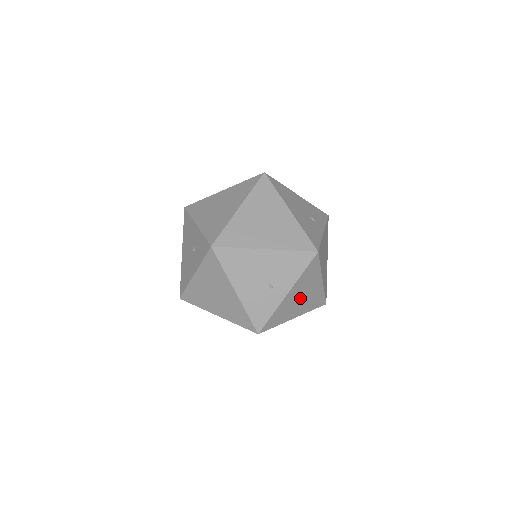
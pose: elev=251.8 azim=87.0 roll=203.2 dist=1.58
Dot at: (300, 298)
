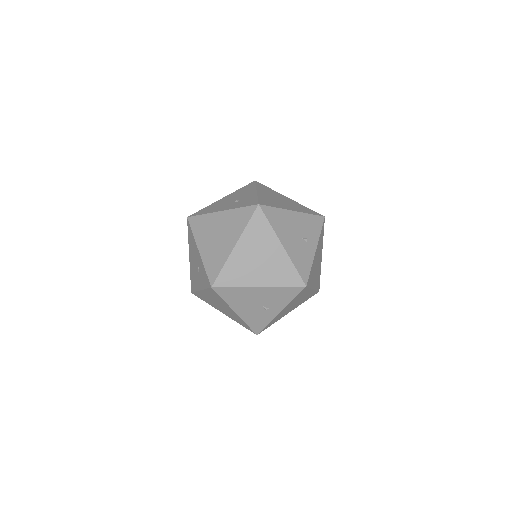
Dot at: (293, 305)
